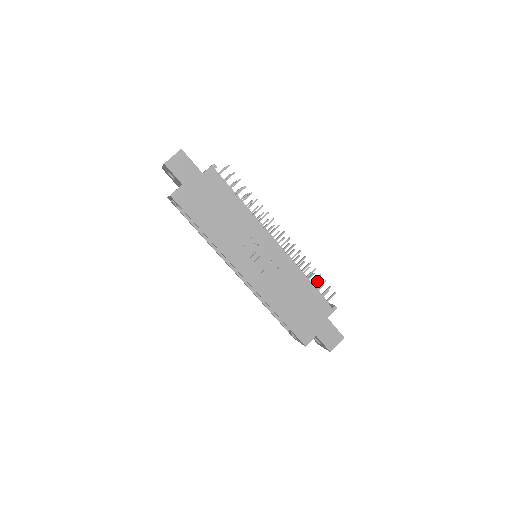
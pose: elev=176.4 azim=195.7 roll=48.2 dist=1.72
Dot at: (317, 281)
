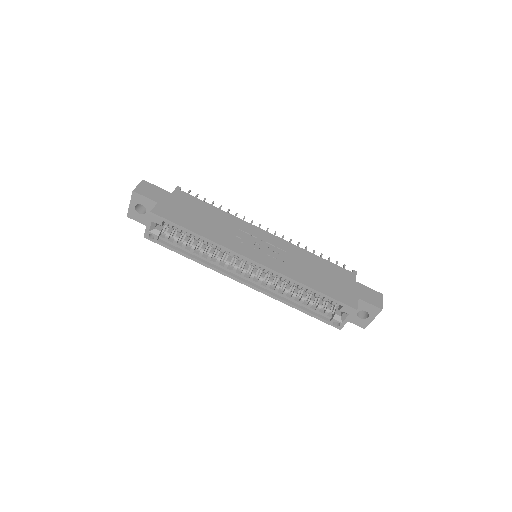
Dot at: occluded
